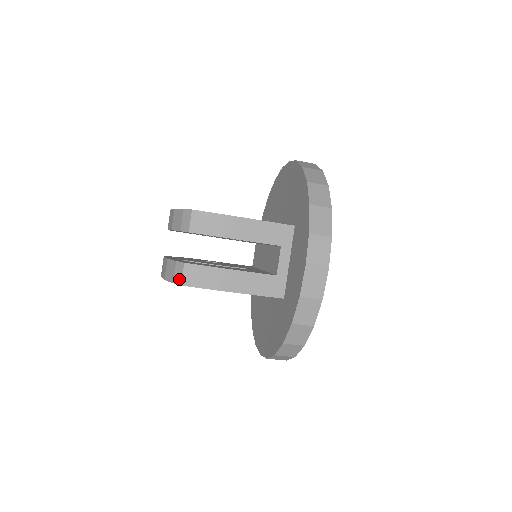
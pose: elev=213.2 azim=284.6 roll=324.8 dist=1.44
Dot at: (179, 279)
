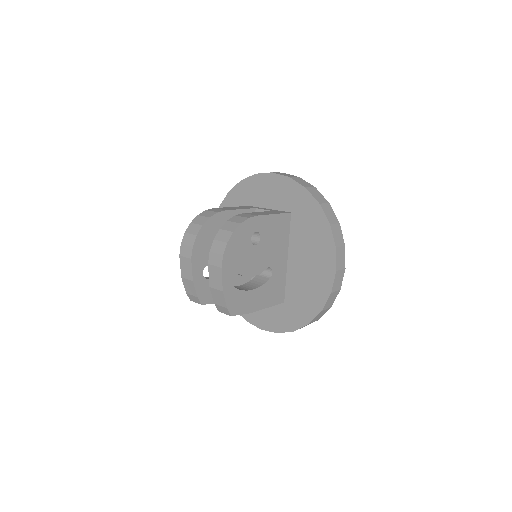
Dot at: (192, 300)
